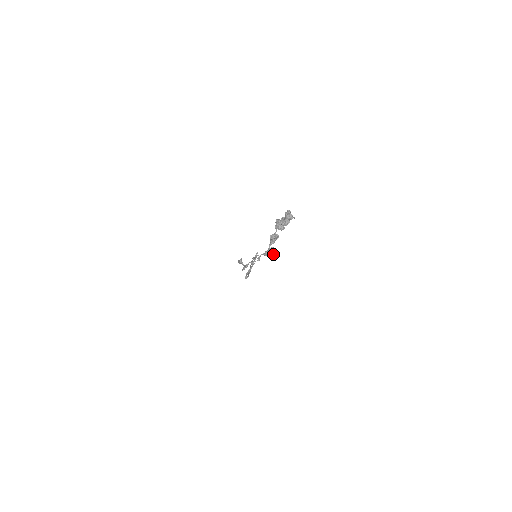
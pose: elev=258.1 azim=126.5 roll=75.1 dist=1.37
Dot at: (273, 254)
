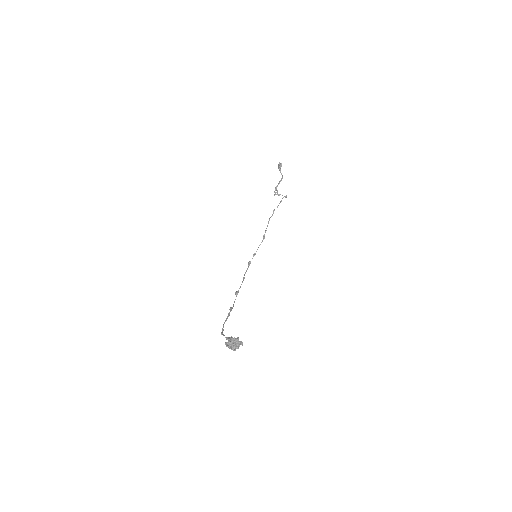
Dot at: occluded
